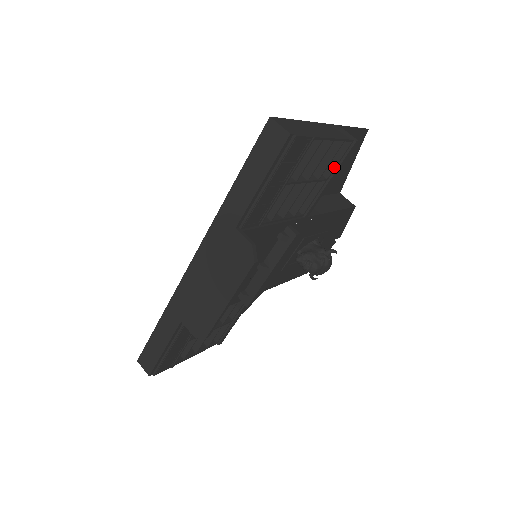
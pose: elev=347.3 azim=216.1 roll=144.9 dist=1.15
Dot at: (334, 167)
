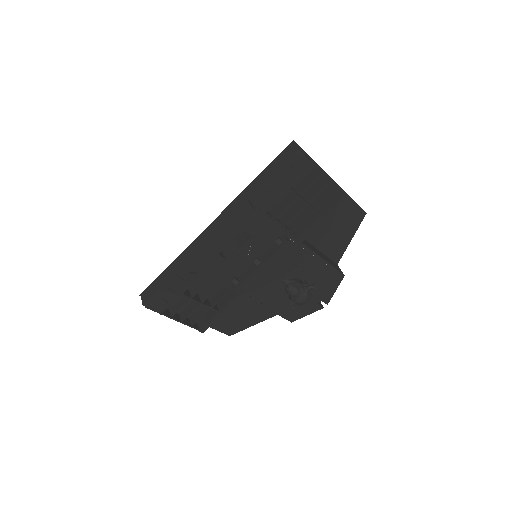
Dot at: (329, 209)
